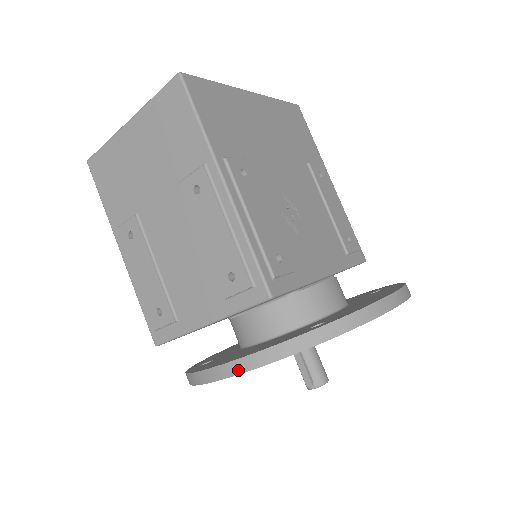
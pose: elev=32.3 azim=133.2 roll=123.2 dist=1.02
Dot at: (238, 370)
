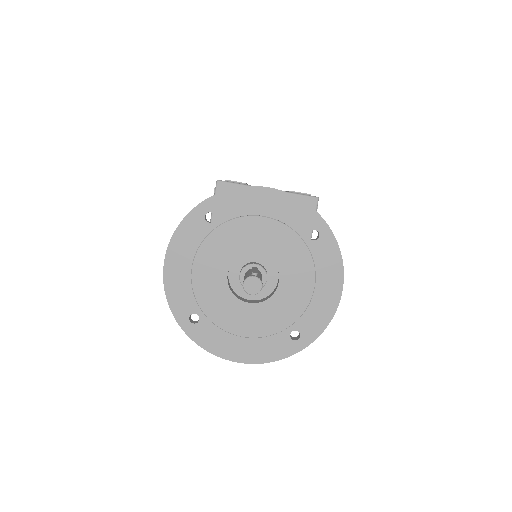
Dot at: (280, 190)
